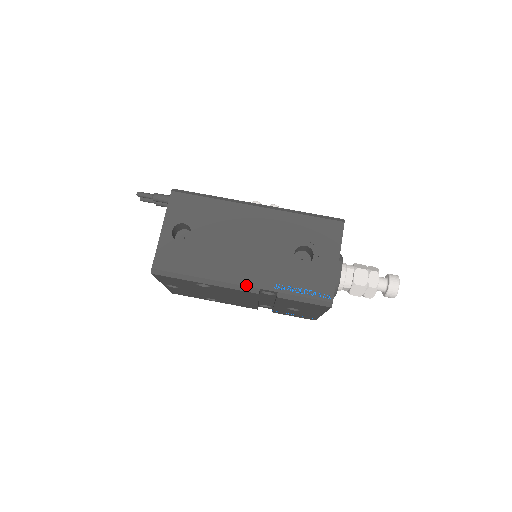
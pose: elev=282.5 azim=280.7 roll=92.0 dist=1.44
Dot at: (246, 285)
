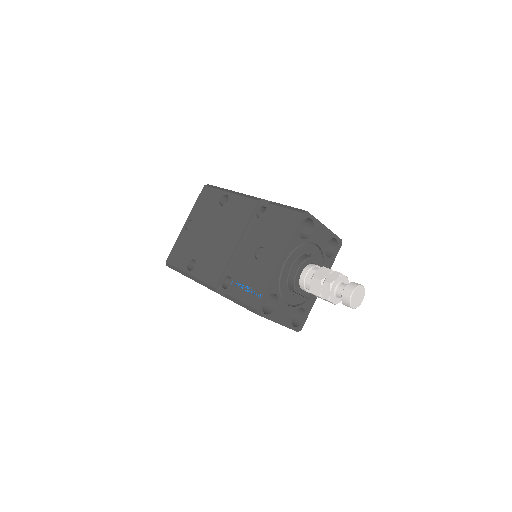
Dot at: (255, 197)
